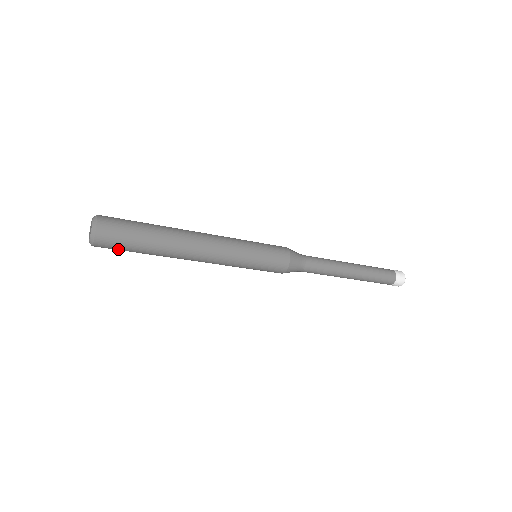
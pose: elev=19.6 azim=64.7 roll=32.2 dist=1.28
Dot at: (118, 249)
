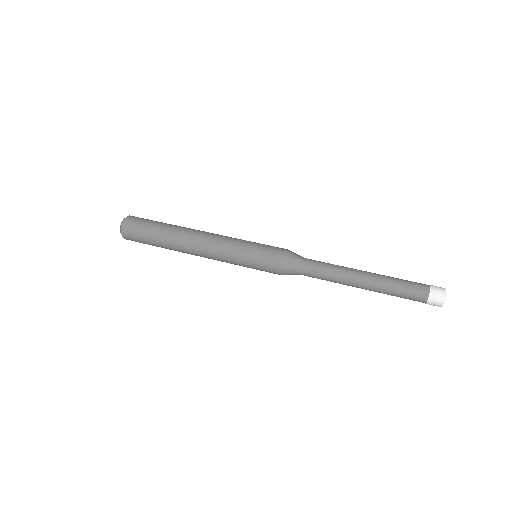
Dot at: occluded
